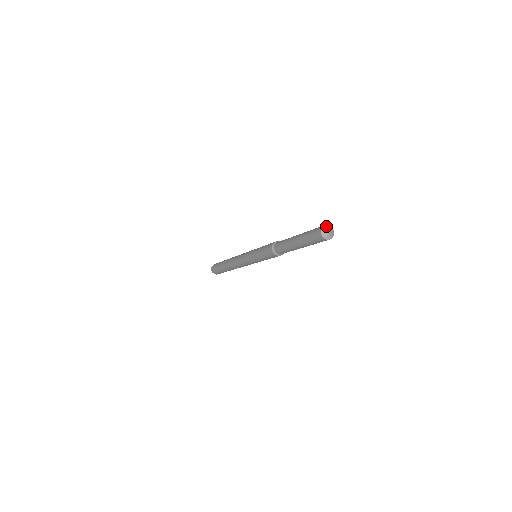
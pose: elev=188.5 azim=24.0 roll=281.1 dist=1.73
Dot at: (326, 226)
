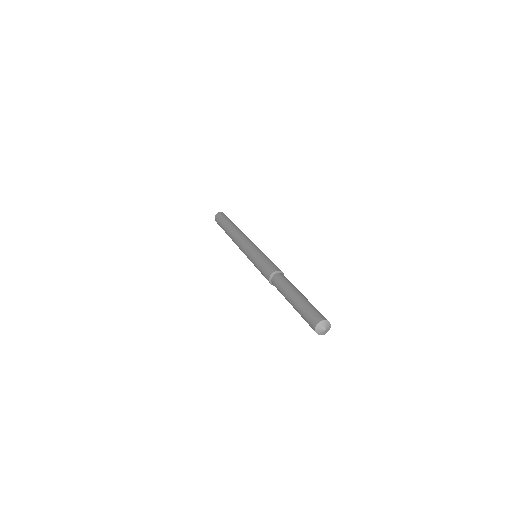
Dot at: (318, 327)
